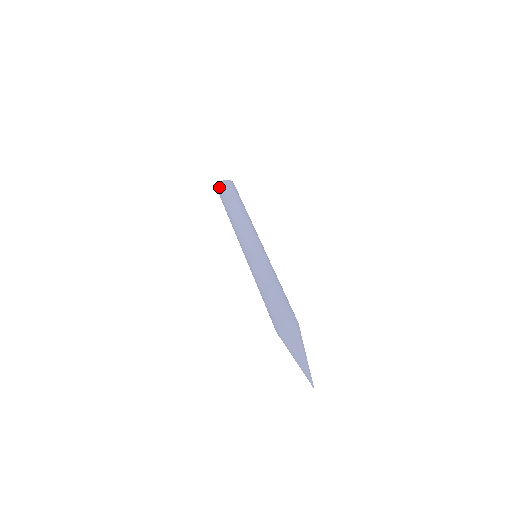
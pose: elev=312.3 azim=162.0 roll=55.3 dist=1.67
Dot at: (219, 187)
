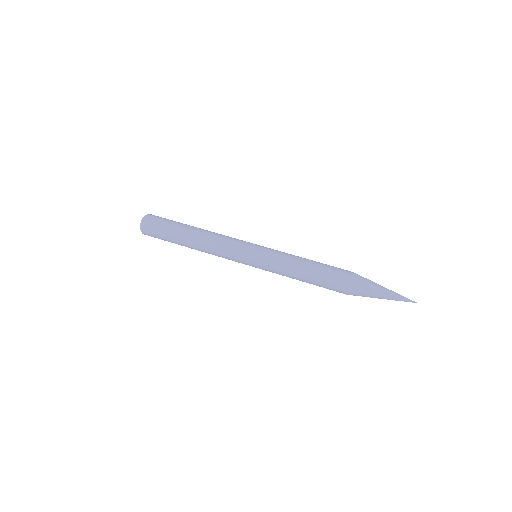
Dot at: (148, 221)
